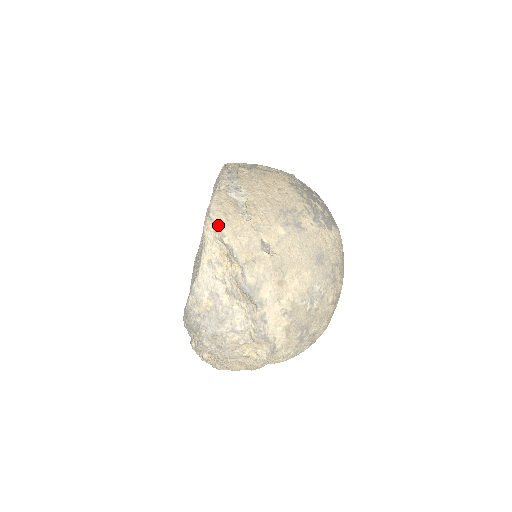
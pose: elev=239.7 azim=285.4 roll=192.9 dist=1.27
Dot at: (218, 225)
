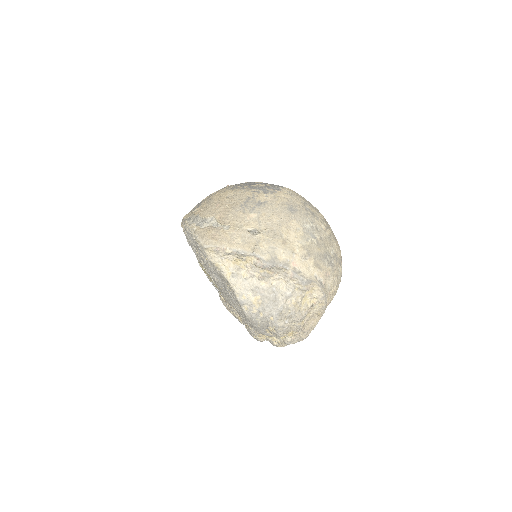
Dot at: (215, 248)
